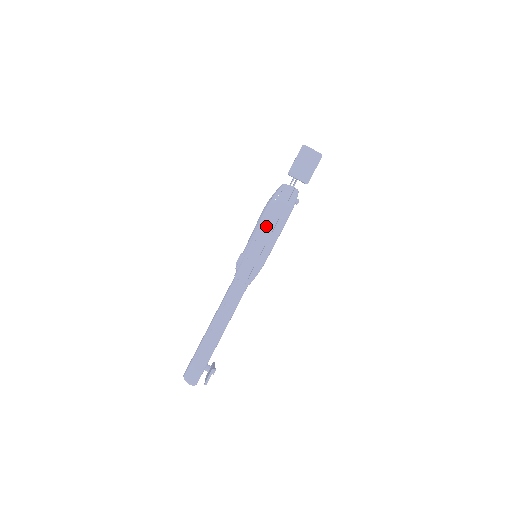
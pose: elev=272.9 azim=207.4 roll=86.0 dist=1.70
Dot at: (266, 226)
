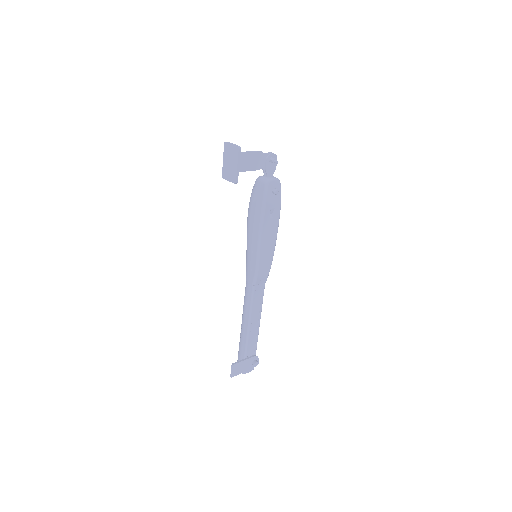
Dot at: (249, 226)
